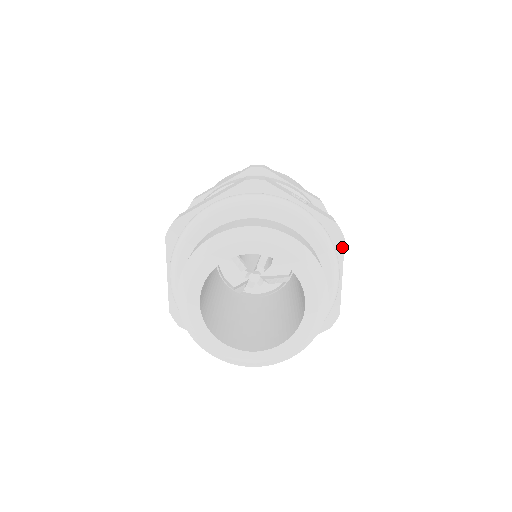
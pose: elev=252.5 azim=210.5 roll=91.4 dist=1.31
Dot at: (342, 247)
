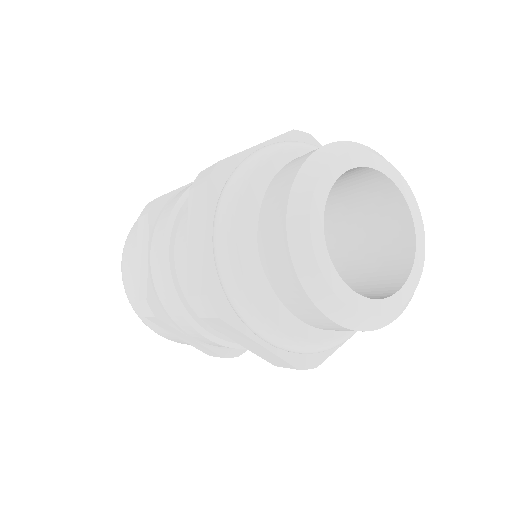
Dot at: occluded
